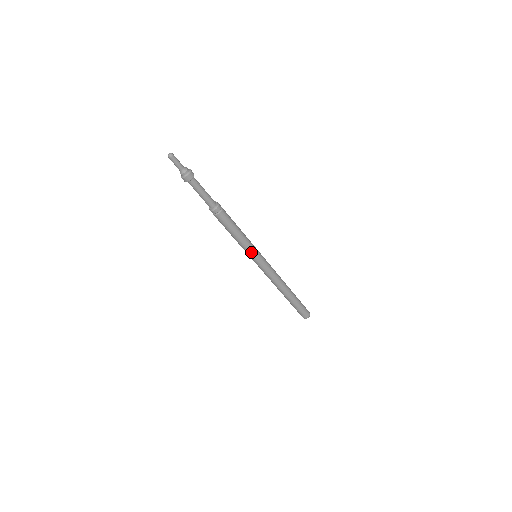
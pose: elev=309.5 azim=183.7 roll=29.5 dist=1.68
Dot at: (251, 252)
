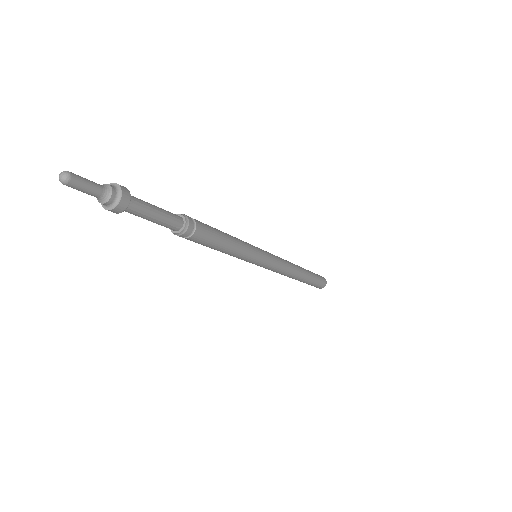
Dot at: (253, 254)
